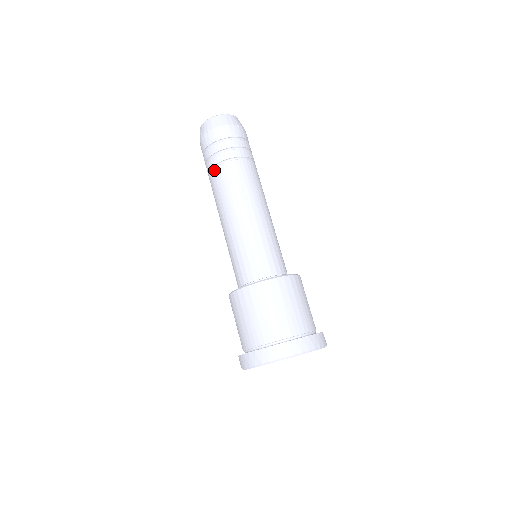
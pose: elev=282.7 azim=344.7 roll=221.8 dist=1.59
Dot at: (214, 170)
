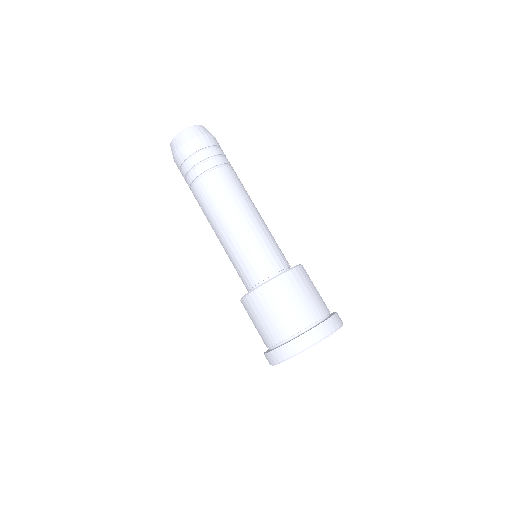
Dot at: (192, 190)
